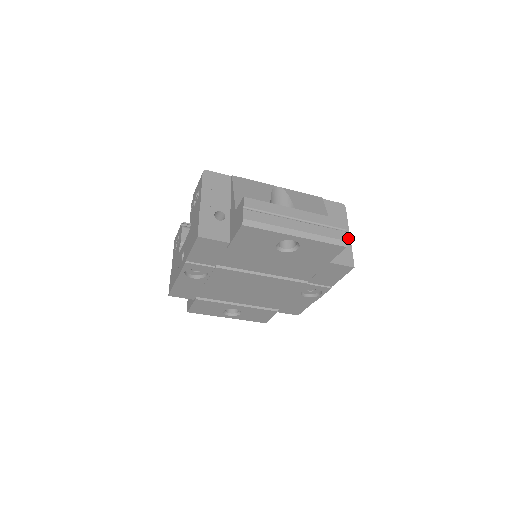
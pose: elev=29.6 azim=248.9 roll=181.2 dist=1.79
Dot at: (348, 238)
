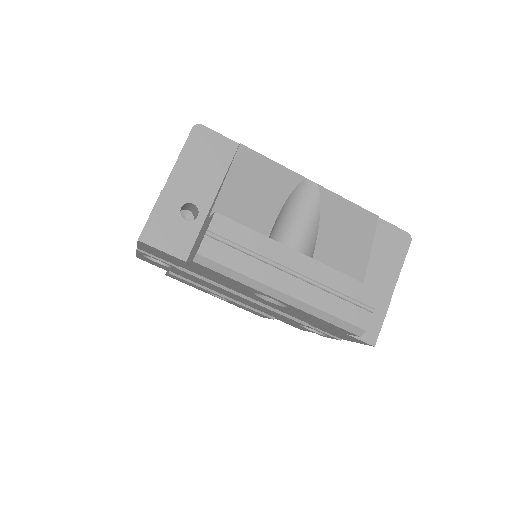
Dot at: (389, 295)
